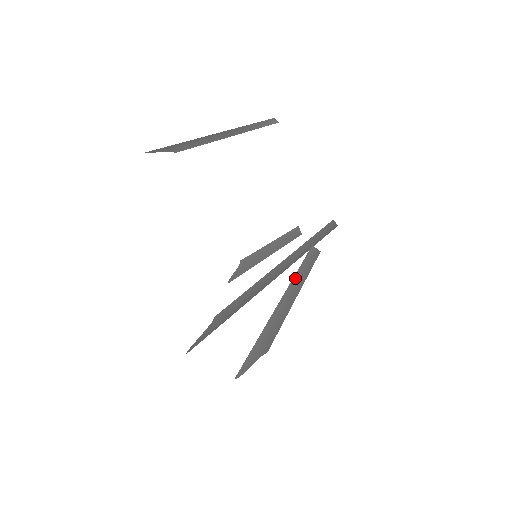
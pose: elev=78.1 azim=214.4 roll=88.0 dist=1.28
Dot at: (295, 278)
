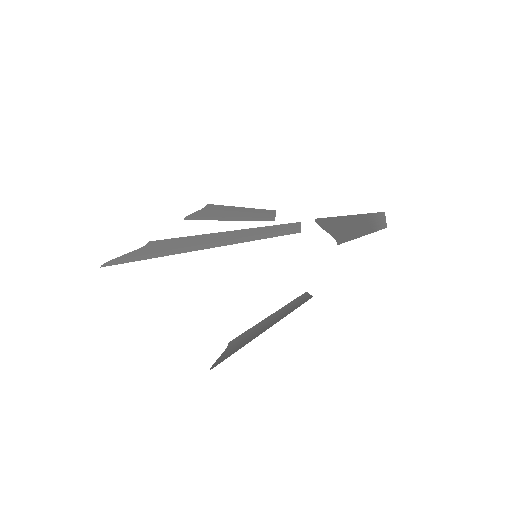
Dot at: (288, 313)
